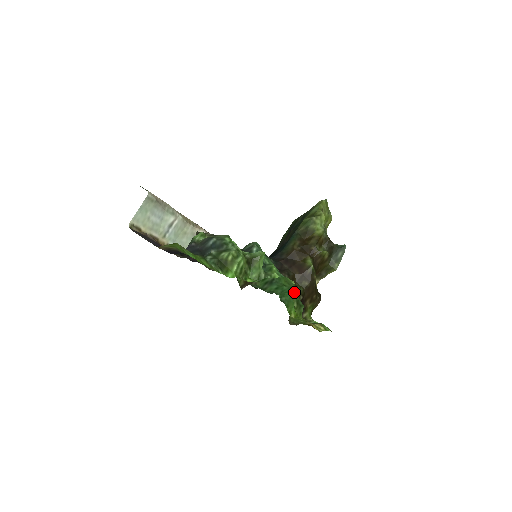
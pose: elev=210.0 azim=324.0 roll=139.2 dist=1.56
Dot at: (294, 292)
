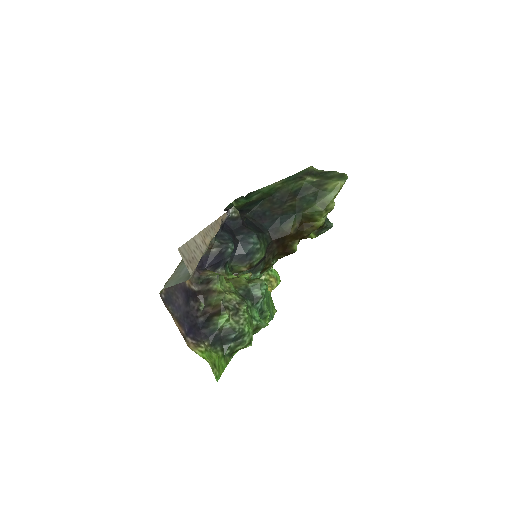
Dot at: occluded
